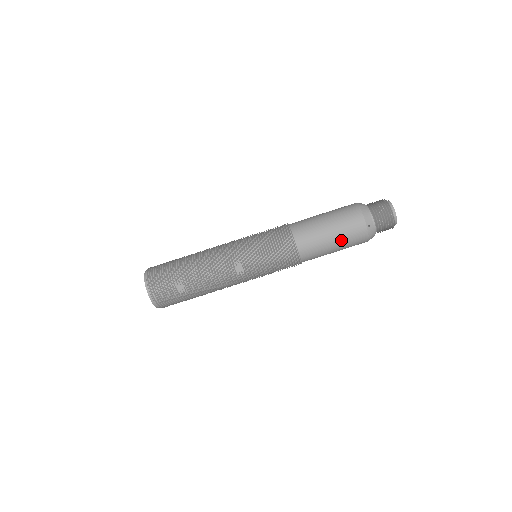
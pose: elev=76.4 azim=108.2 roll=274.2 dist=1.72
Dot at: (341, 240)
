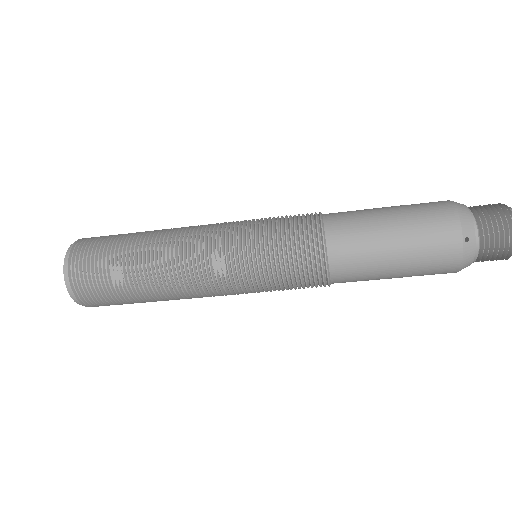
Dot at: (409, 254)
